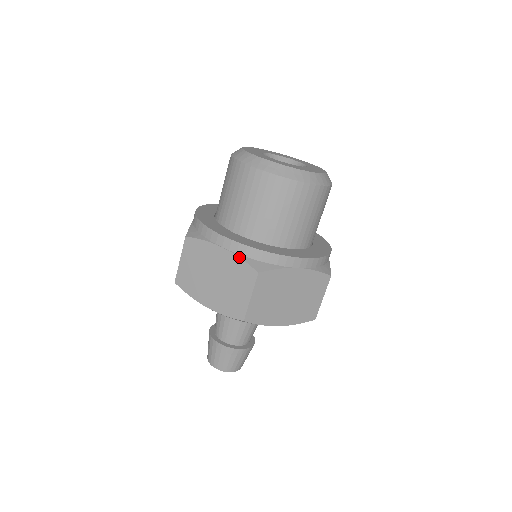
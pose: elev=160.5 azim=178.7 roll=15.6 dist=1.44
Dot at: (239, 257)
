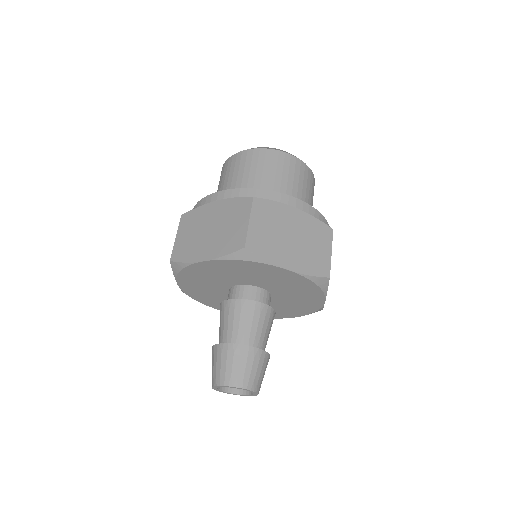
Dot at: (233, 197)
